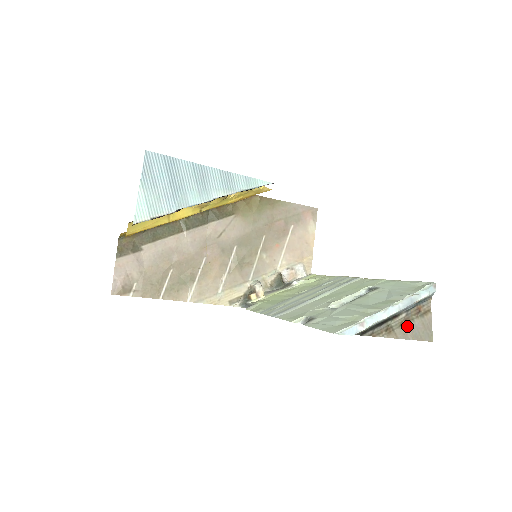
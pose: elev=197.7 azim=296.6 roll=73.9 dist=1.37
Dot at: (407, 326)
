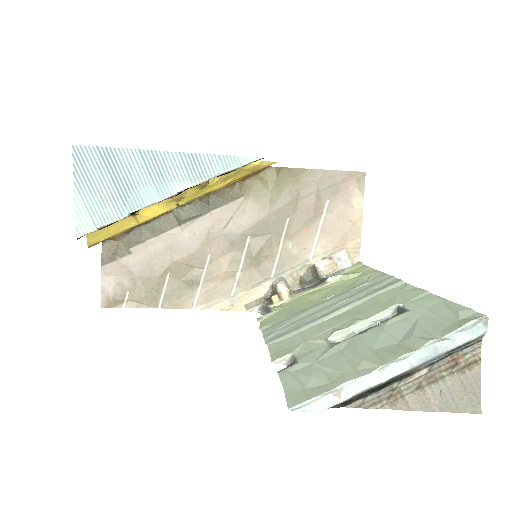
Dot at: (430, 389)
